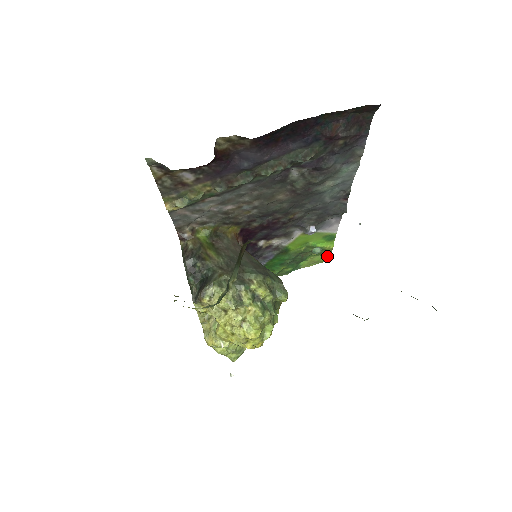
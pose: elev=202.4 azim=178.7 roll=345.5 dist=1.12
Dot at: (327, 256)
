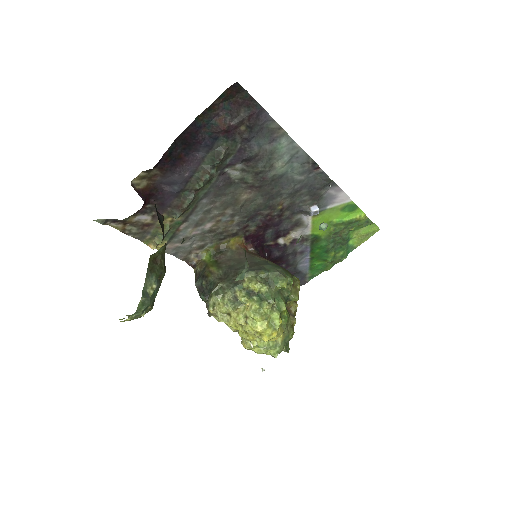
Dot at: (373, 225)
